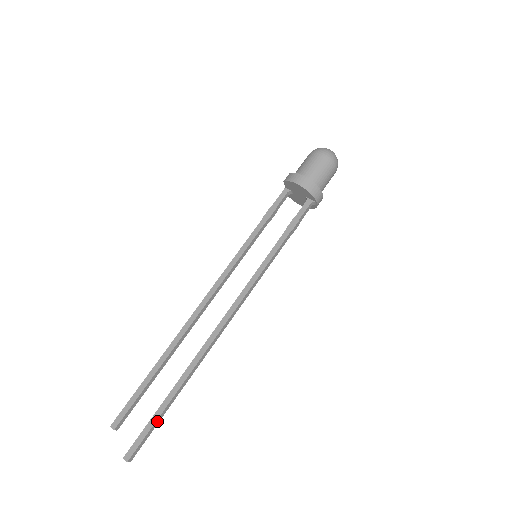
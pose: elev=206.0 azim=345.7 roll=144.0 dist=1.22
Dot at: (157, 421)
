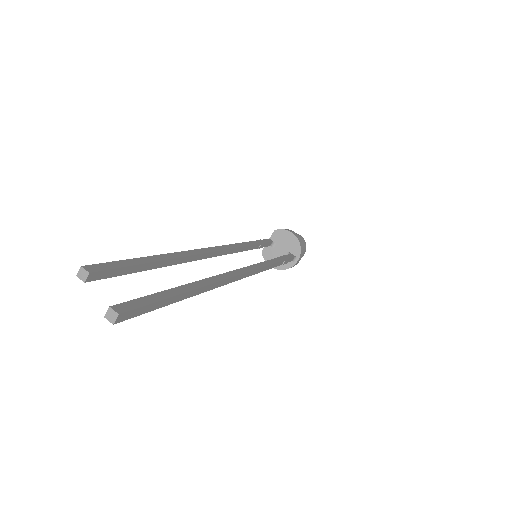
Dot at: (166, 301)
